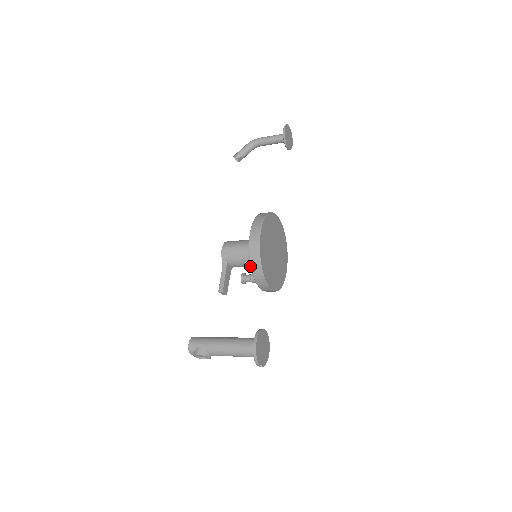
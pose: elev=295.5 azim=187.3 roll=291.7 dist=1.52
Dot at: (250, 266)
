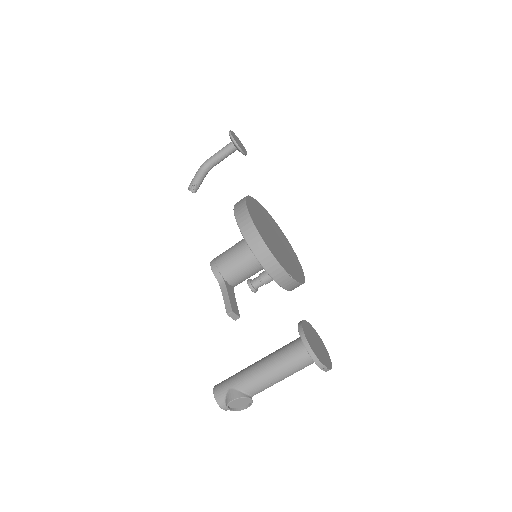
Dot at: (254, 271)
